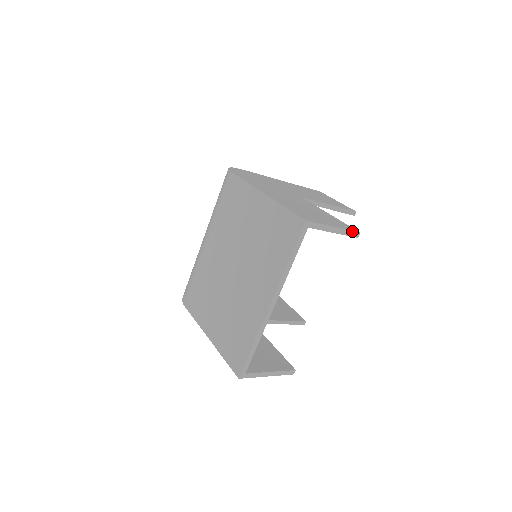
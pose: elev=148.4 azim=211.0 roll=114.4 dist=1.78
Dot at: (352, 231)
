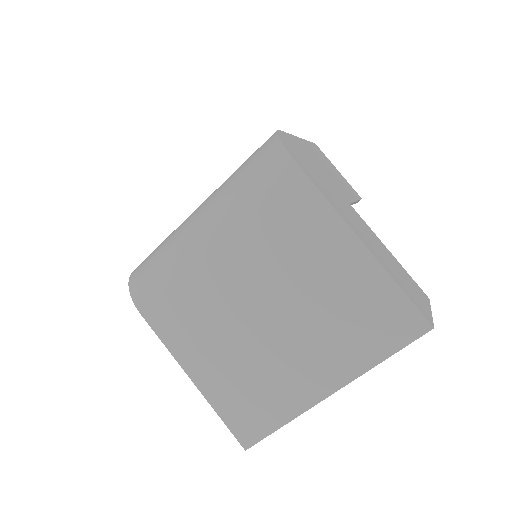
Dot at: (429, 303)
